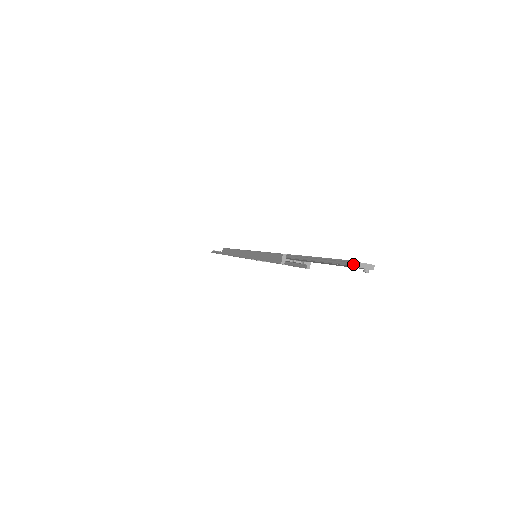
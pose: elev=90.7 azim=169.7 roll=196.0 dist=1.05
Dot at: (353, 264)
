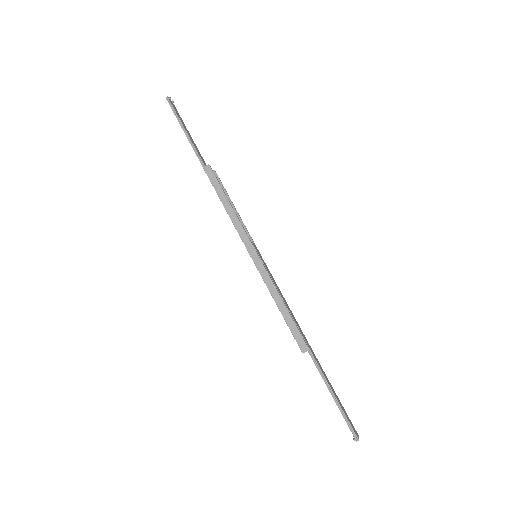
Dot at: occluded
